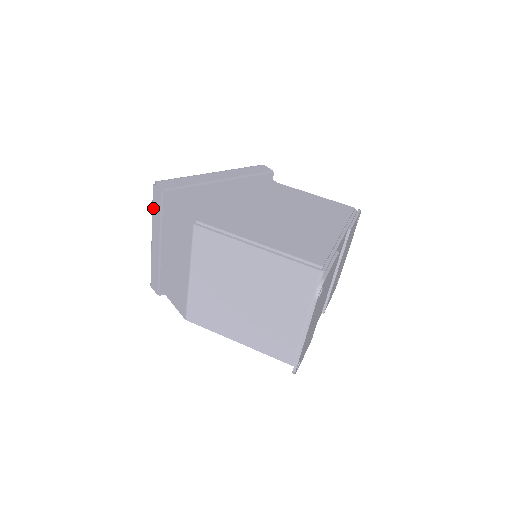
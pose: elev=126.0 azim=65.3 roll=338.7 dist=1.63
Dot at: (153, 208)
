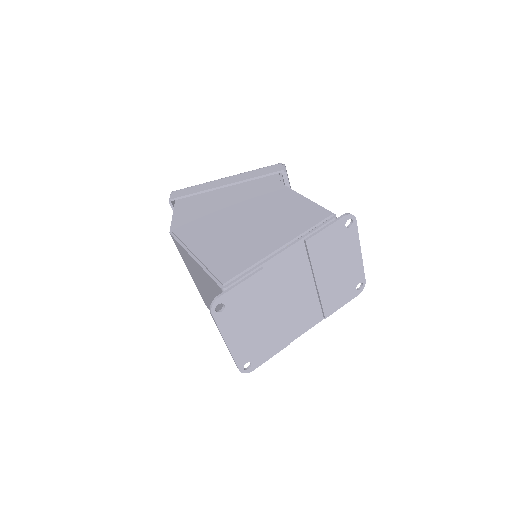
Dot at: occluded
